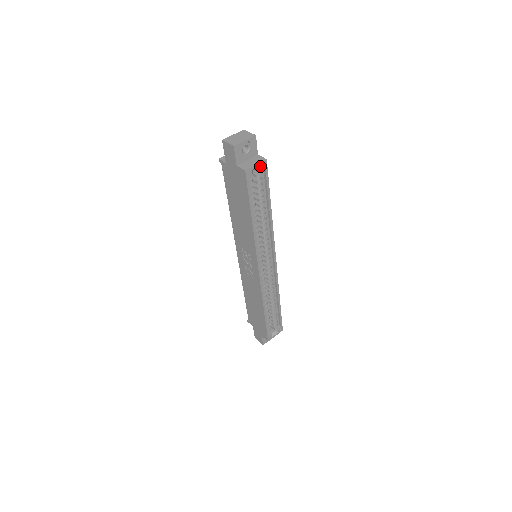
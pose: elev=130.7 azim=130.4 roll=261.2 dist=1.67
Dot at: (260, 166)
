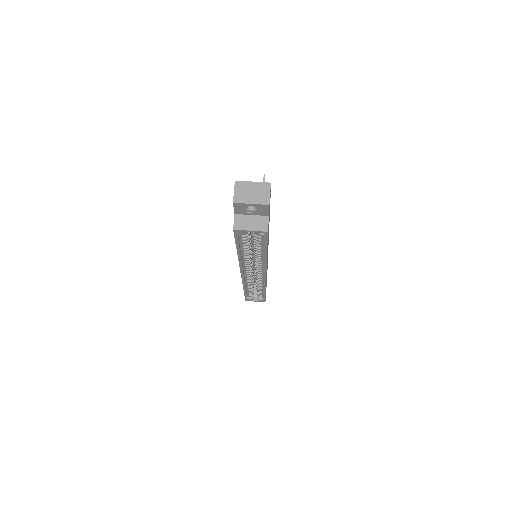
Dot at: (257, 232)
